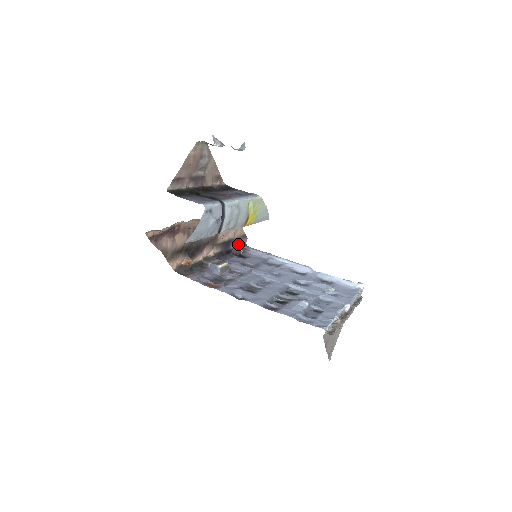
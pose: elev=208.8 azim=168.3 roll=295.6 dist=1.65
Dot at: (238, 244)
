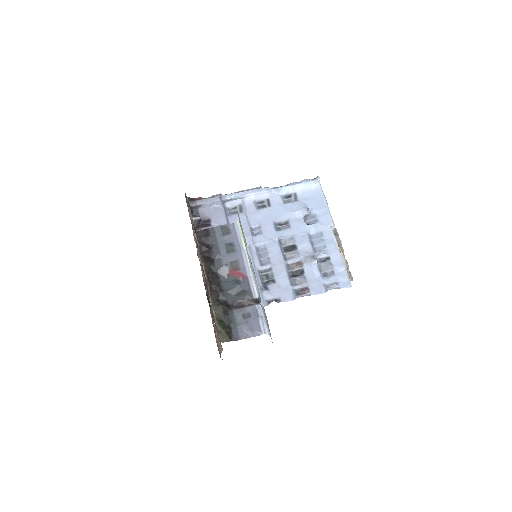
Dot at: (189, 212)
